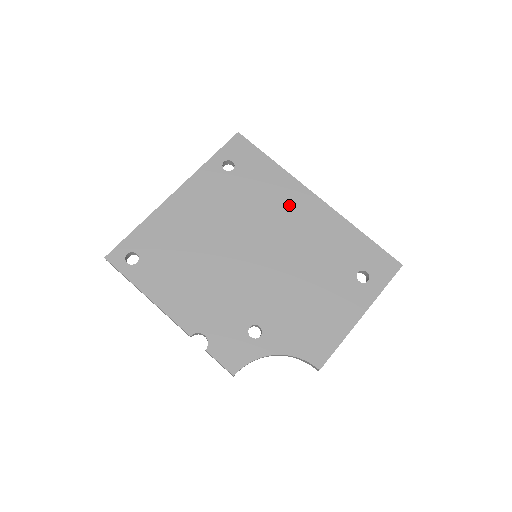
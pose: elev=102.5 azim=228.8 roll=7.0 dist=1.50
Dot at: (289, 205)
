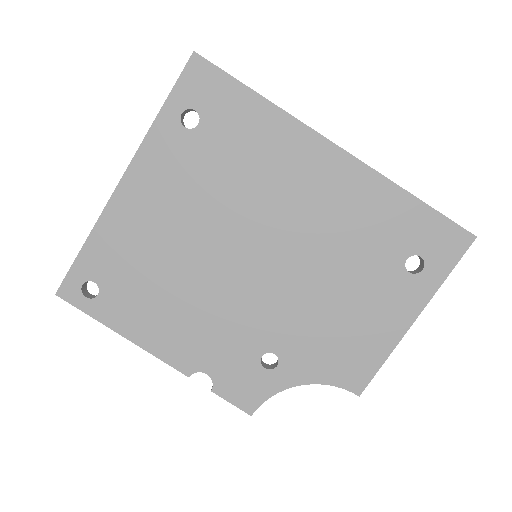
Dot at: (294, 170)
